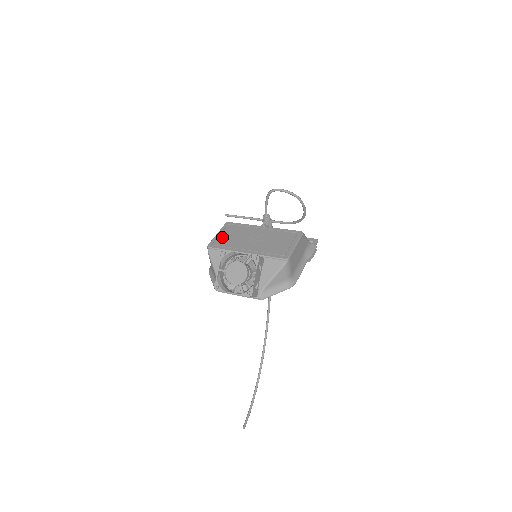
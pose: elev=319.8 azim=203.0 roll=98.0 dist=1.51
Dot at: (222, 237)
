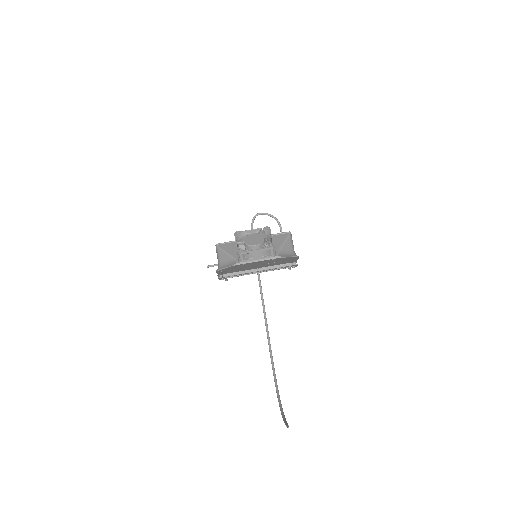
Dot at: occluded
